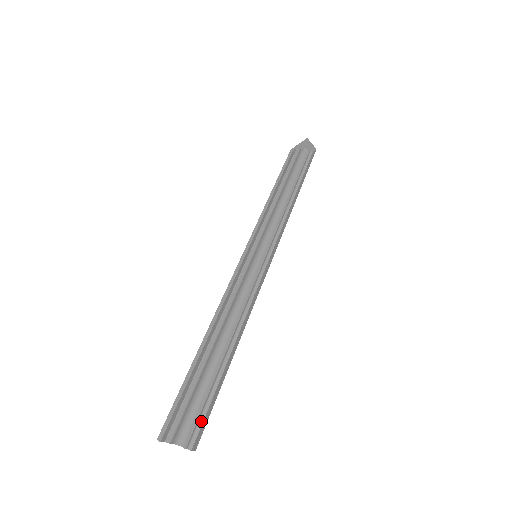
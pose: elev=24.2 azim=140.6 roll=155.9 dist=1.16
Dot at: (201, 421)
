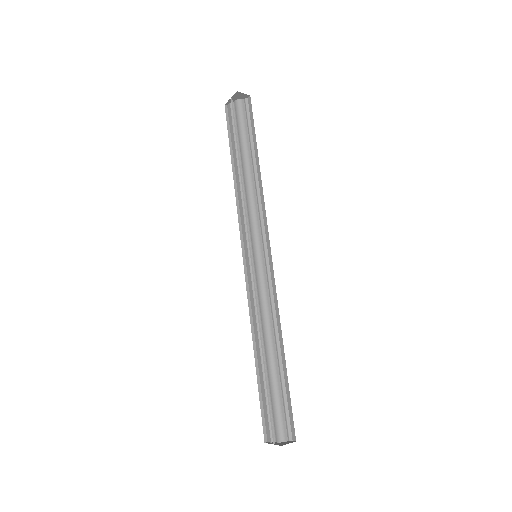
Dot at: (288, 417)
